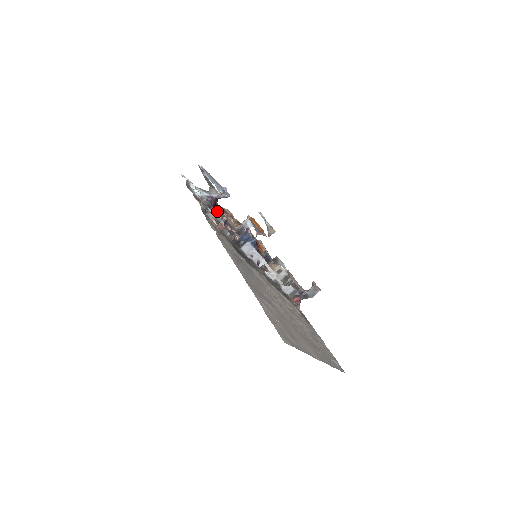
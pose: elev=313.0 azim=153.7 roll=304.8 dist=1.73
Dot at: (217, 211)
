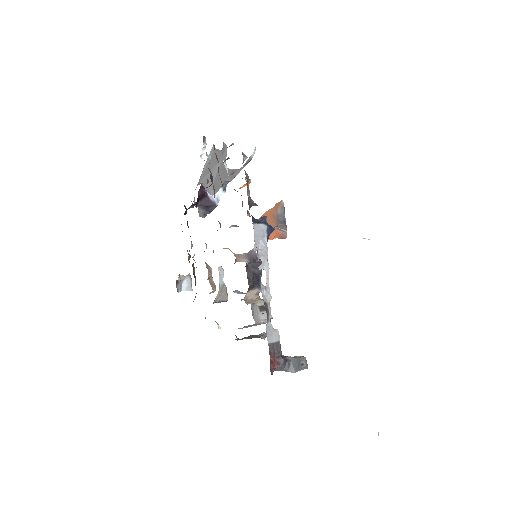
Dot at: occluded
